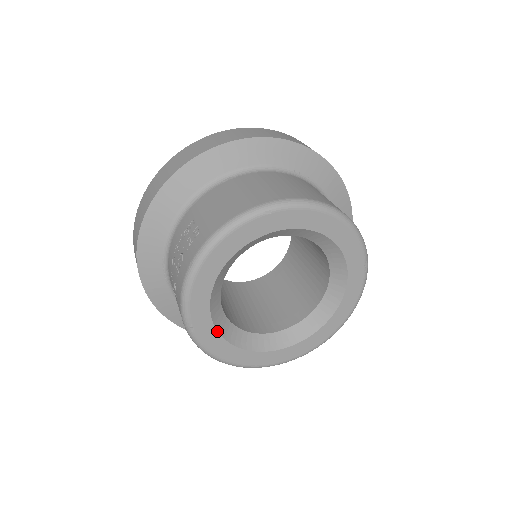
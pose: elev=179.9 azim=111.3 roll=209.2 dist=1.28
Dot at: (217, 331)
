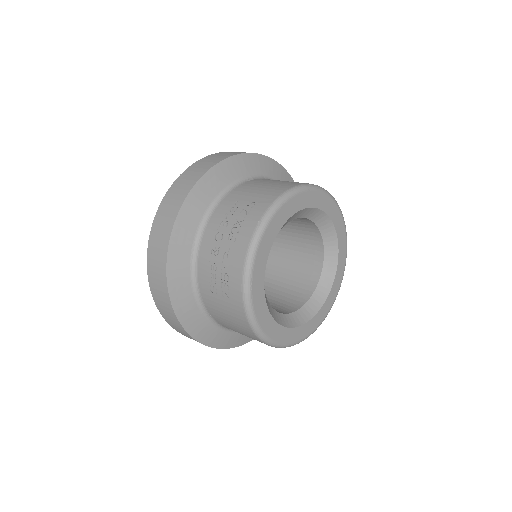
Dot at: occluded
